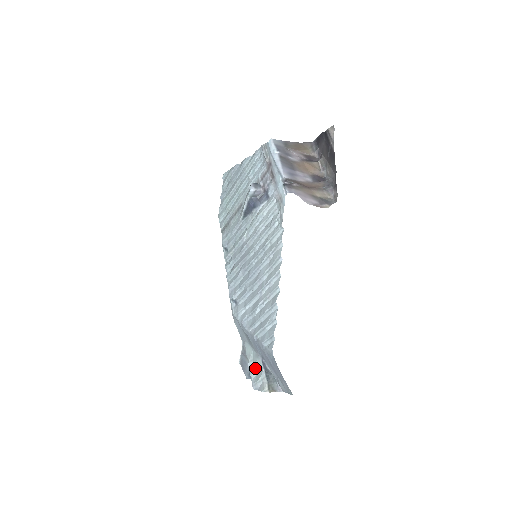
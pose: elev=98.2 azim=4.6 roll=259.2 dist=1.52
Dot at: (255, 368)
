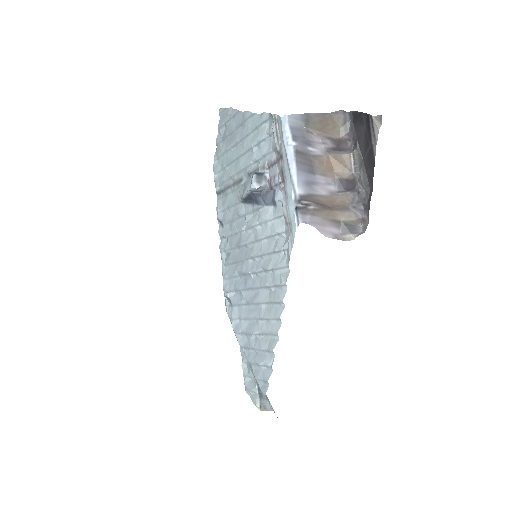
Dot at: (248, 375)
